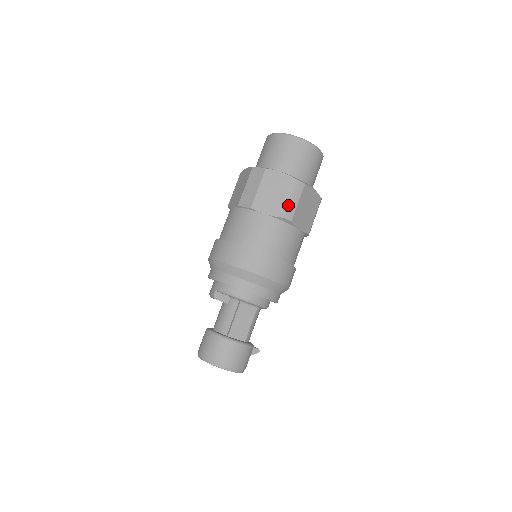
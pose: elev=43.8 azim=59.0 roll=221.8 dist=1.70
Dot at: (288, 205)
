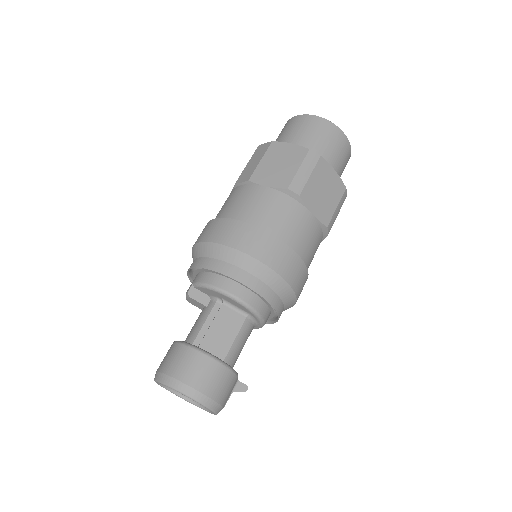
Dot at: (296, 176)
